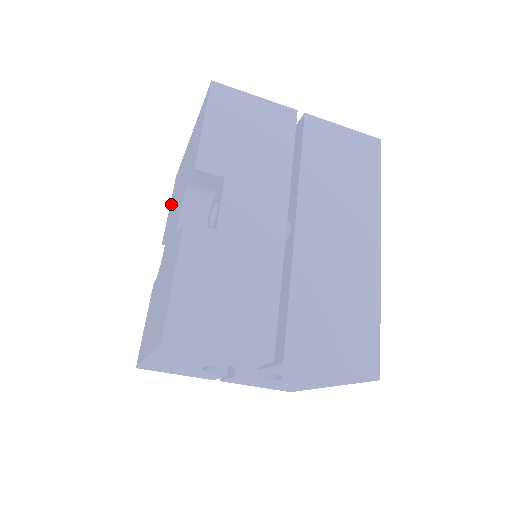
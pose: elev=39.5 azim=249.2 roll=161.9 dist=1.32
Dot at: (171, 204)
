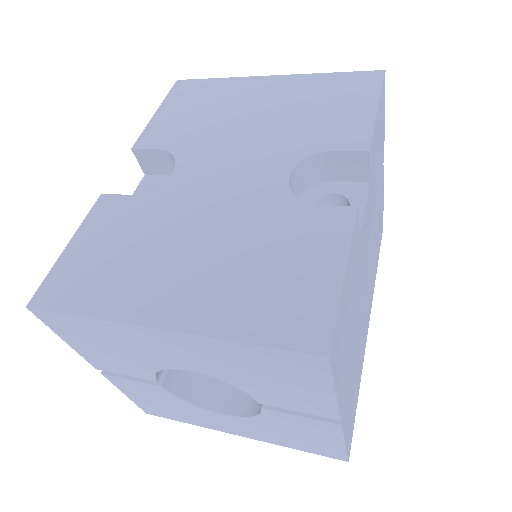
Dot at: (175, 113)
